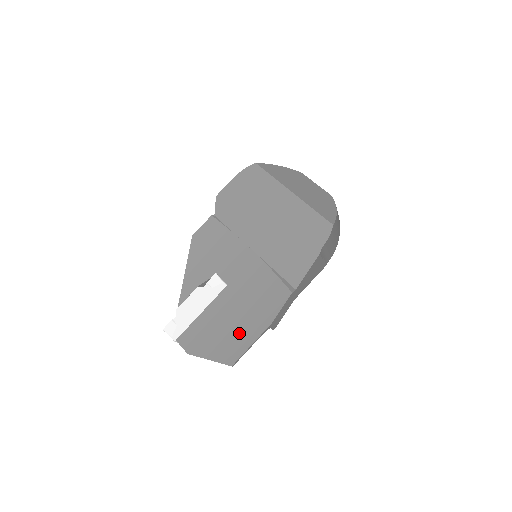
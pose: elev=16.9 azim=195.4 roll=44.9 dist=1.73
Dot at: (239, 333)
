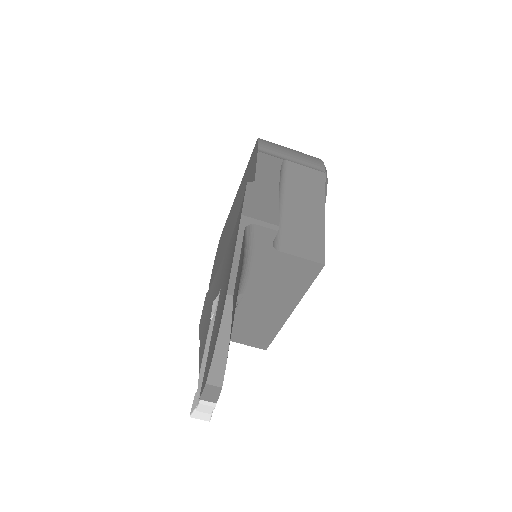
Dot at: (229, 274)
